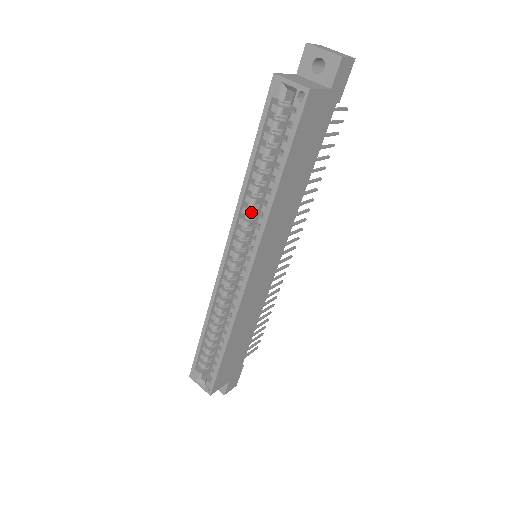
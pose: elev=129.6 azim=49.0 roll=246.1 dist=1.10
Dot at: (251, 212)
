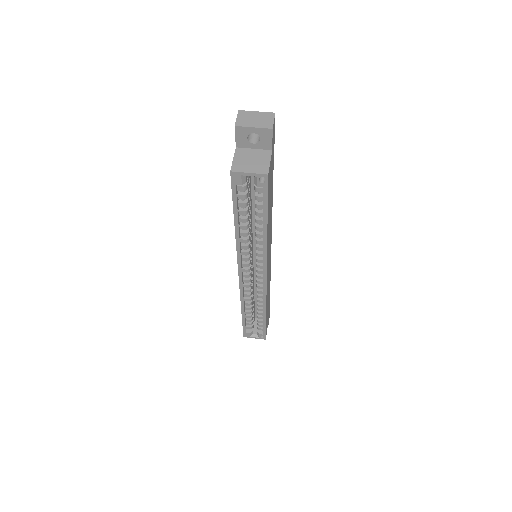
Dot at: (248, 246)
